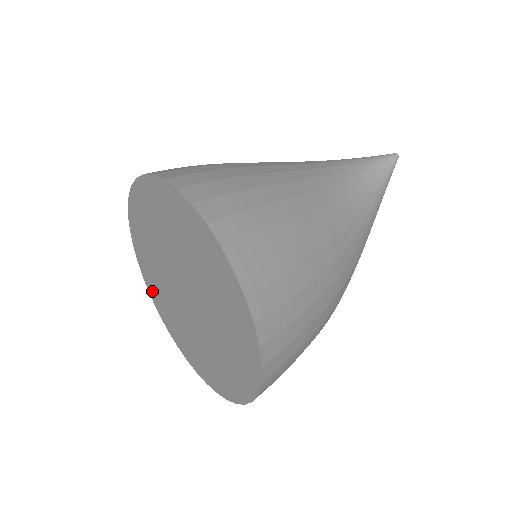
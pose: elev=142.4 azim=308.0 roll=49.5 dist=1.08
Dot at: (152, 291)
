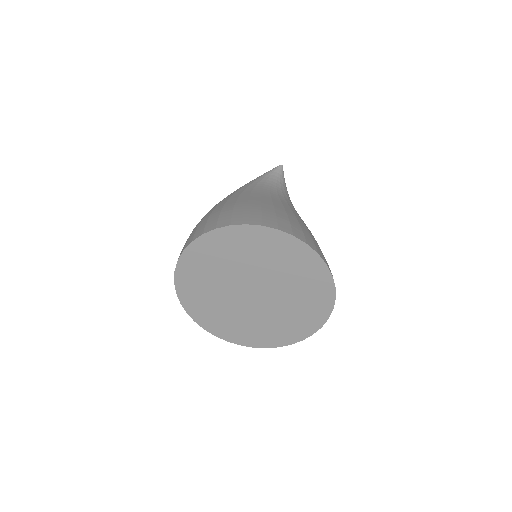
Dot at: (198, 314)
